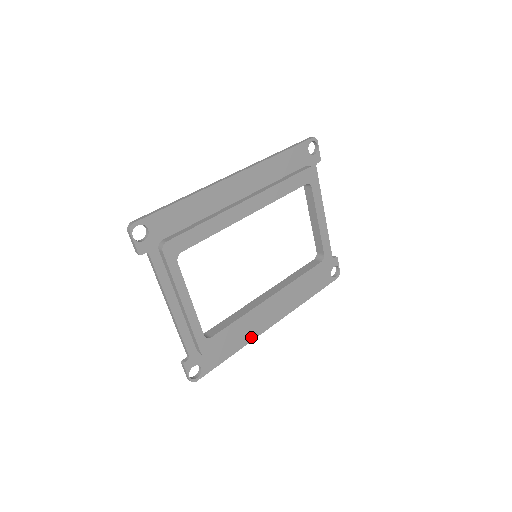
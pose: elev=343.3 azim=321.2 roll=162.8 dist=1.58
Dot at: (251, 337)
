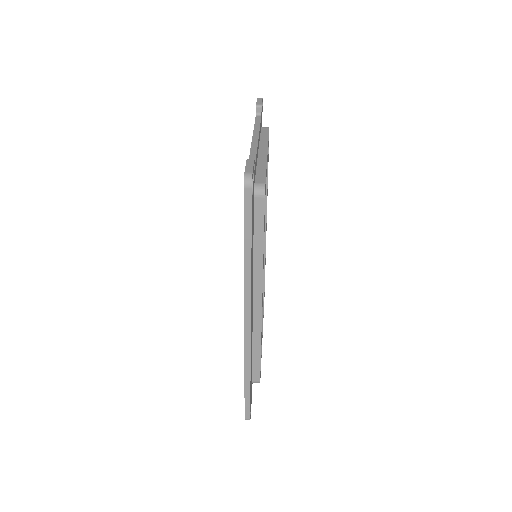
Dot at: occluded
